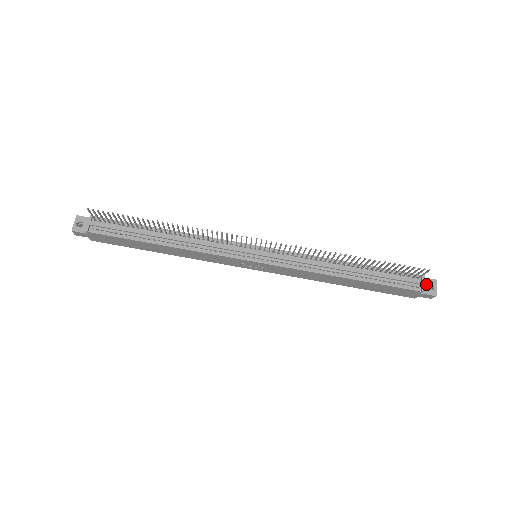
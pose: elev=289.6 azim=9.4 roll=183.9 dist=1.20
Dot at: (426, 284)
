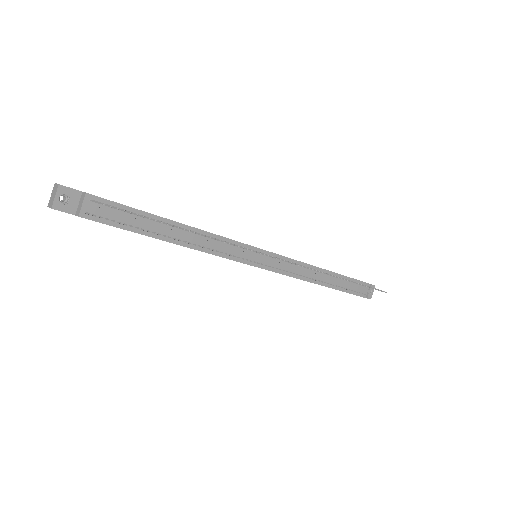
Dot at: occluded
